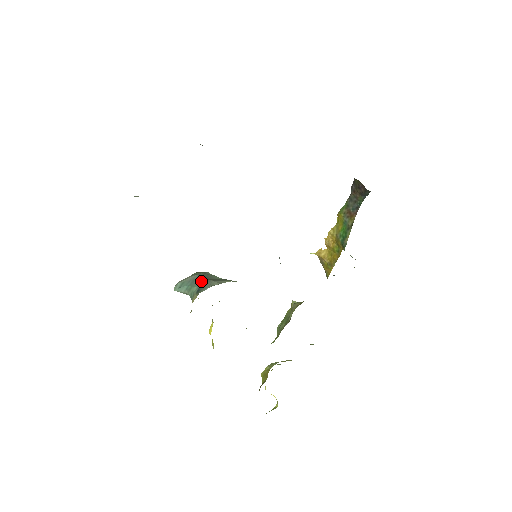
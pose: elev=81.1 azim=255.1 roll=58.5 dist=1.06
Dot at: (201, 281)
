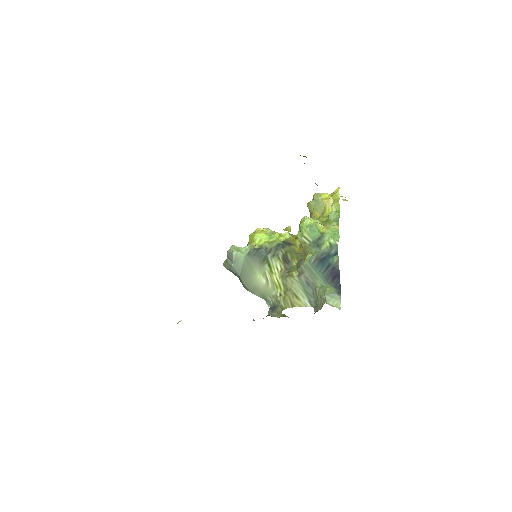
Dot at: (237, 275)
